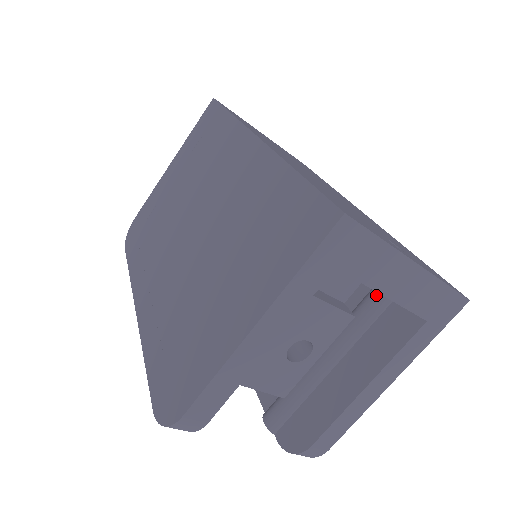
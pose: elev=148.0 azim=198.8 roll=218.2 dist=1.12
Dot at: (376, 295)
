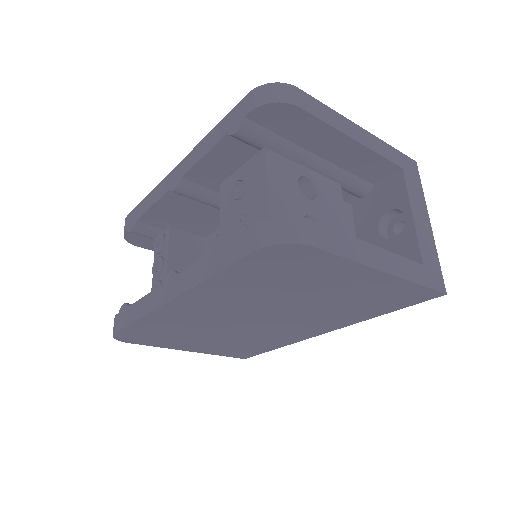
Dot at: occluded
